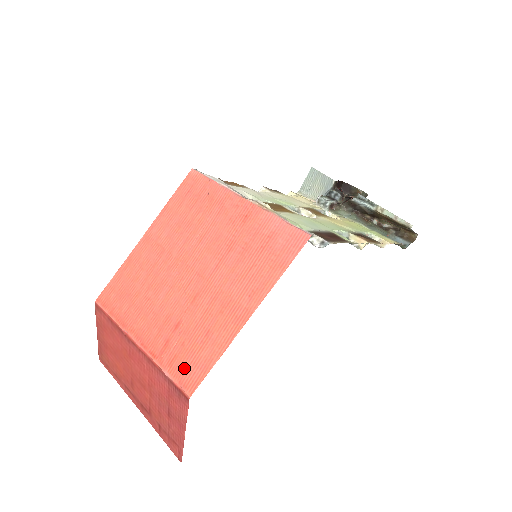
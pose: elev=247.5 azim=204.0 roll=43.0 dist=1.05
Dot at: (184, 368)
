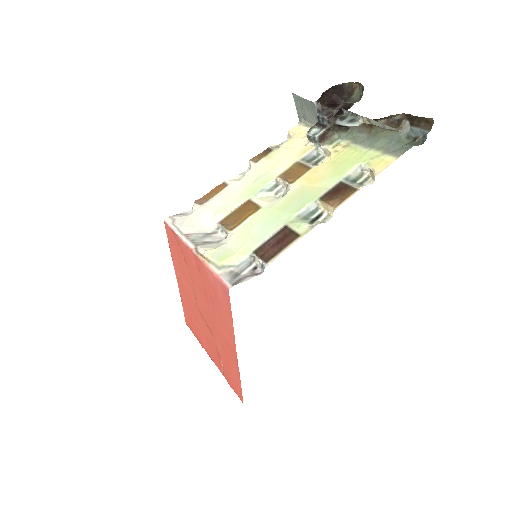
Dot at: (232, 383)
